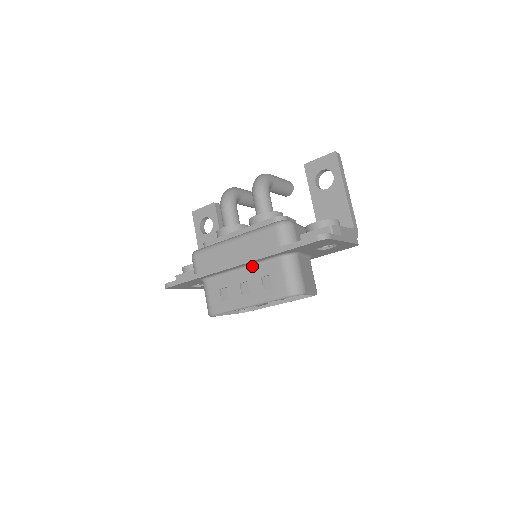
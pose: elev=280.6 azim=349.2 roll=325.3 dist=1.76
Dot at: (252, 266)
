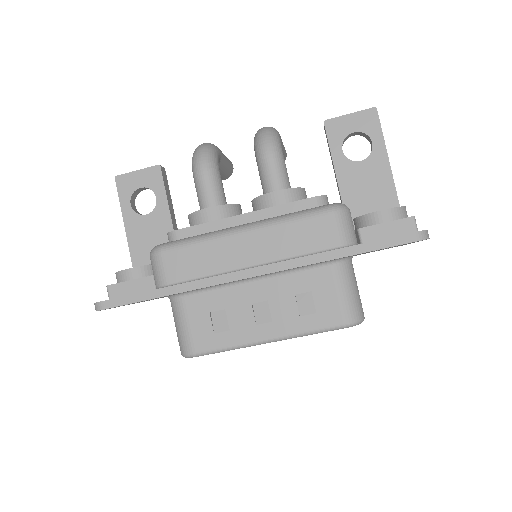
Dot at: (278, 276)
